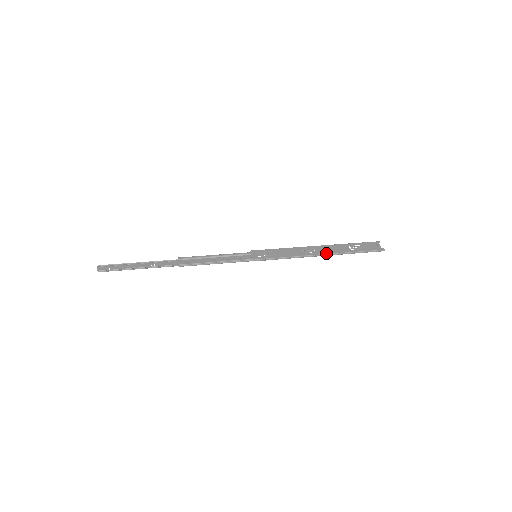
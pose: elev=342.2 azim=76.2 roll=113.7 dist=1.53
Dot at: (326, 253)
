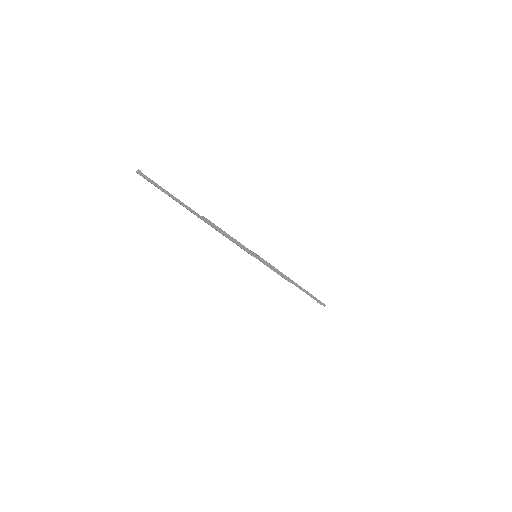
Dot at: occluded
